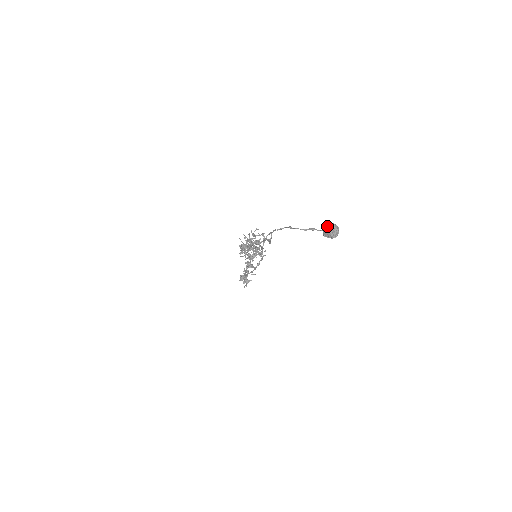
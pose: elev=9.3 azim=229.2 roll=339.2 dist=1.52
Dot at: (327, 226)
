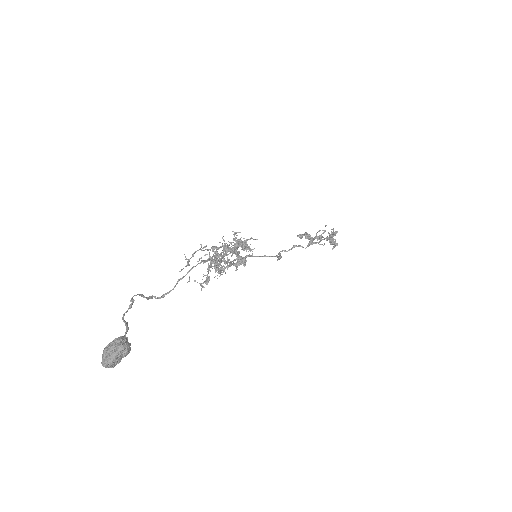
Dot at: occluded
